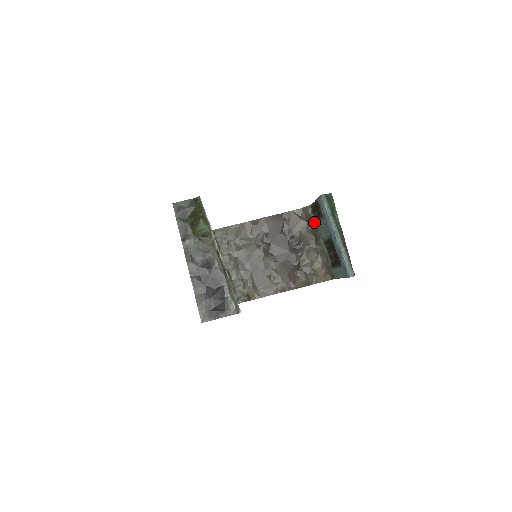
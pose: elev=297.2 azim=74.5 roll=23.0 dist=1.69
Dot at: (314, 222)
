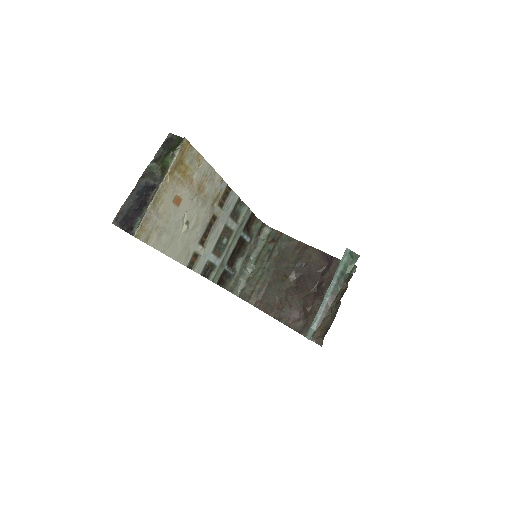
Dot at: occluded
